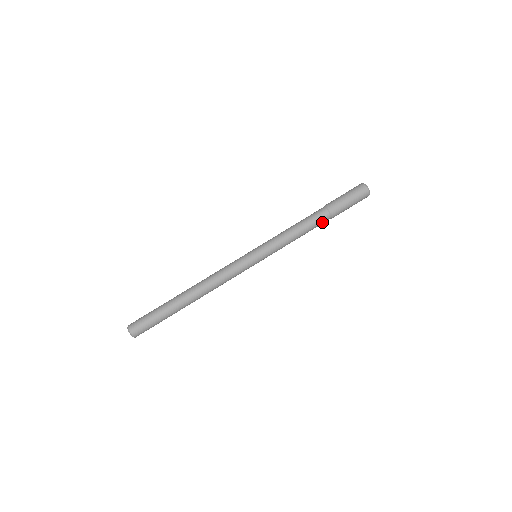
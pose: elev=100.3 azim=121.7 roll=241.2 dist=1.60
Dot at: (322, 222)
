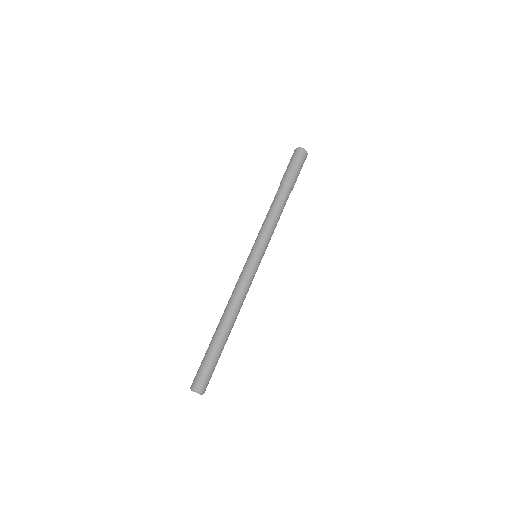
Dot at: (288, 197)
